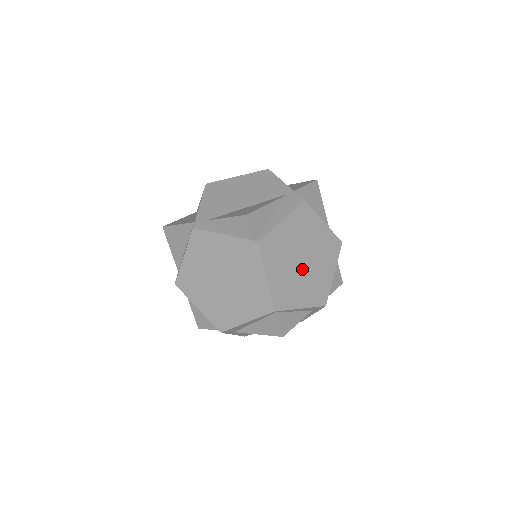
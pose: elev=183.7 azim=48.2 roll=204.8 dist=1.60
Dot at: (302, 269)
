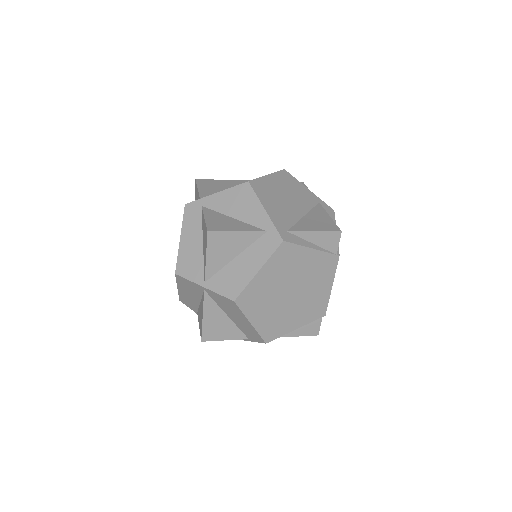
Dot at: occluded
